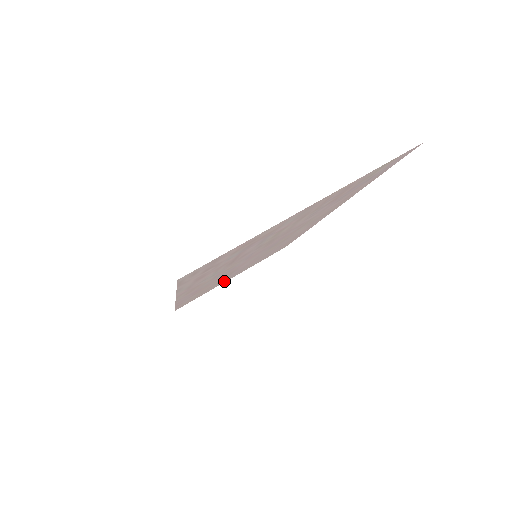
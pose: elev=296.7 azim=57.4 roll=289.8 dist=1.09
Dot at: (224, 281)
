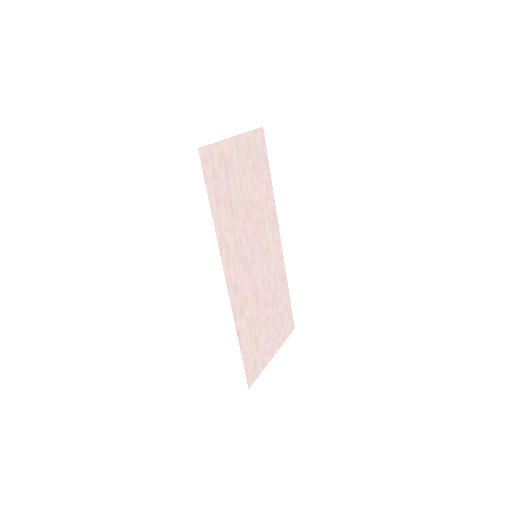
Dot at: (267, 349)
